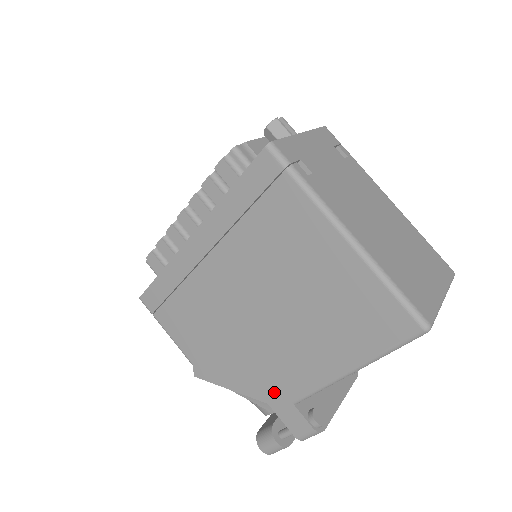
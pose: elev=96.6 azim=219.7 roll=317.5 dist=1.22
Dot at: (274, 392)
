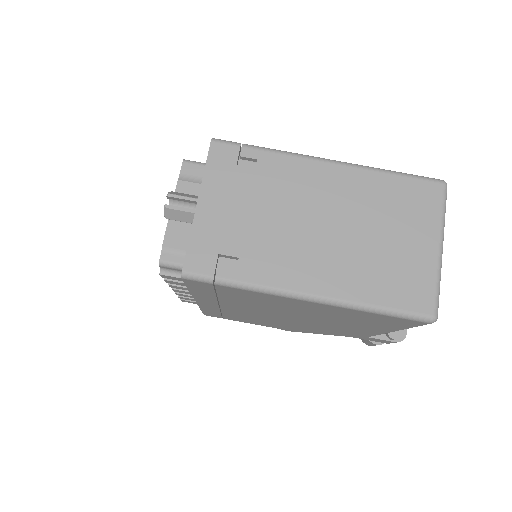
Dot at: (349, 335)
